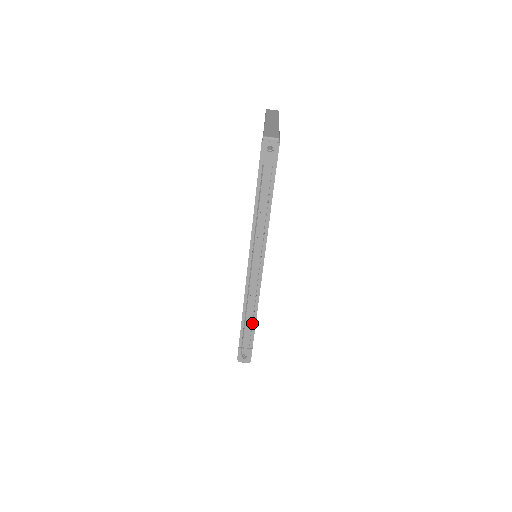
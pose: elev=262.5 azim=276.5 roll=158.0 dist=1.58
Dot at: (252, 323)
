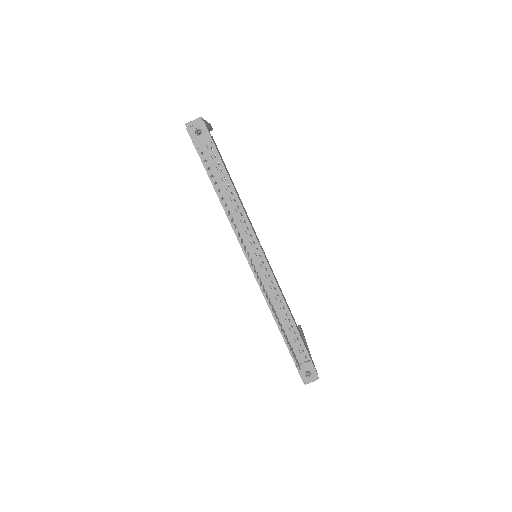
Dot at: (293, 329)
